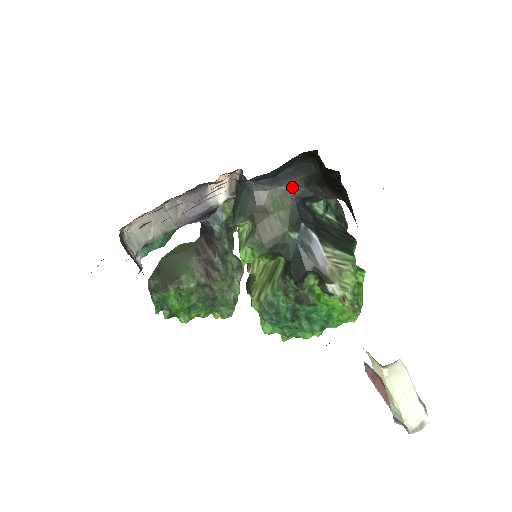
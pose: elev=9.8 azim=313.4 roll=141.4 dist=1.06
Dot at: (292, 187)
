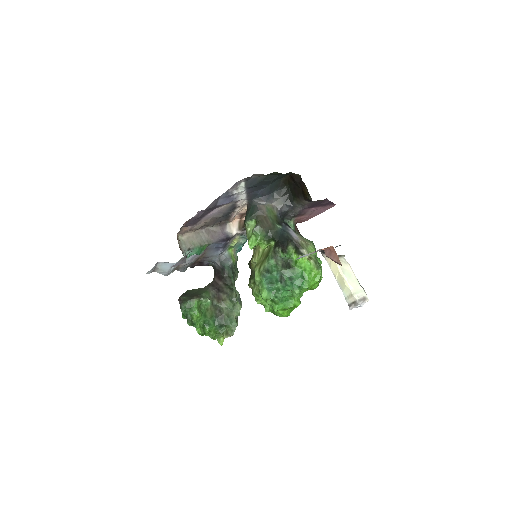
Dot at: (277, 204)
